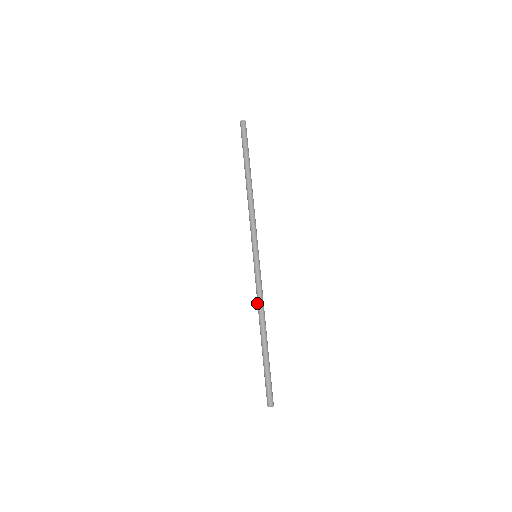
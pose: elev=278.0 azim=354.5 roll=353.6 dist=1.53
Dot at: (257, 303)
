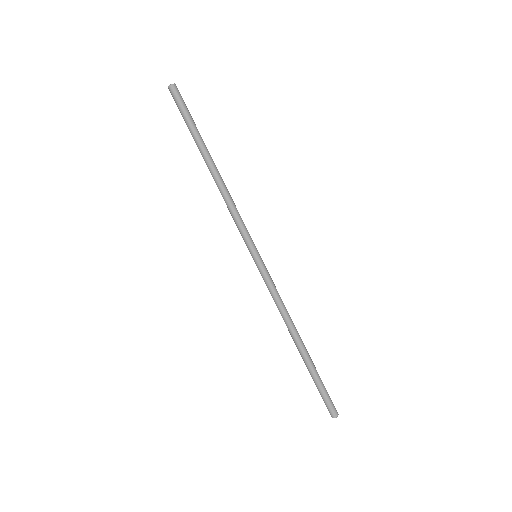
Dot at: (279, 310)
